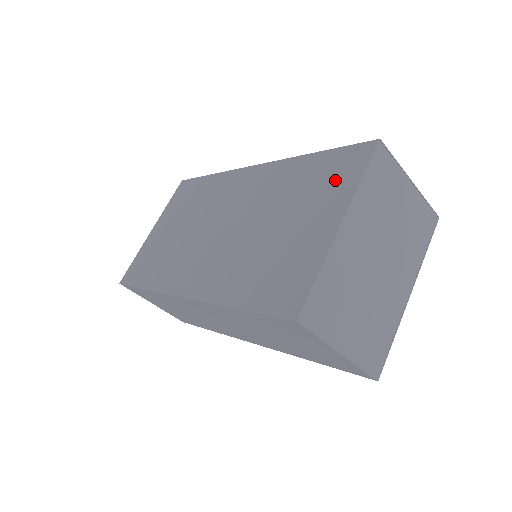
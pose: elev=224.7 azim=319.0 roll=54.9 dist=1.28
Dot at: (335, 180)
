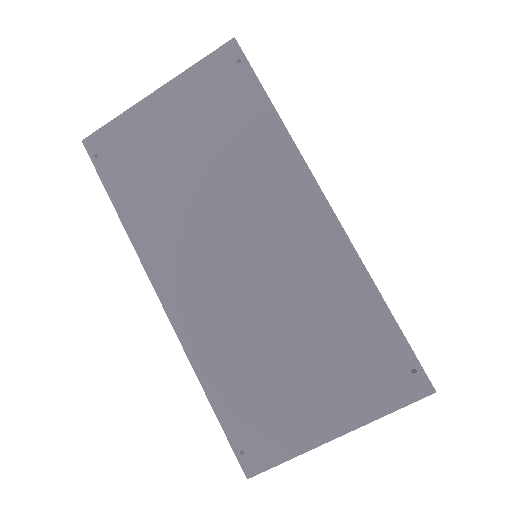
Dot at: (370, 381)
